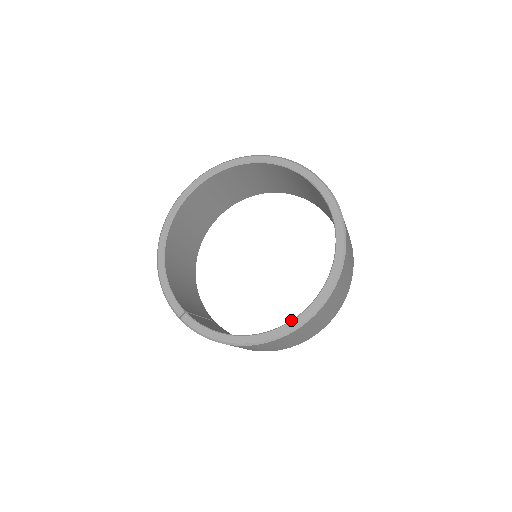
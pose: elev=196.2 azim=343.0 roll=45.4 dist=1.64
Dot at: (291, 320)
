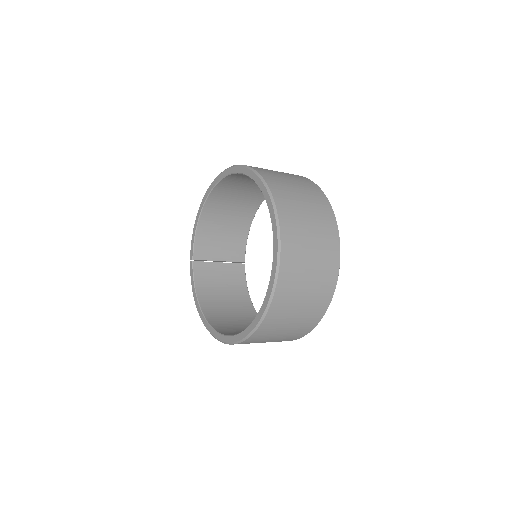
Dot at: (216, 331)
